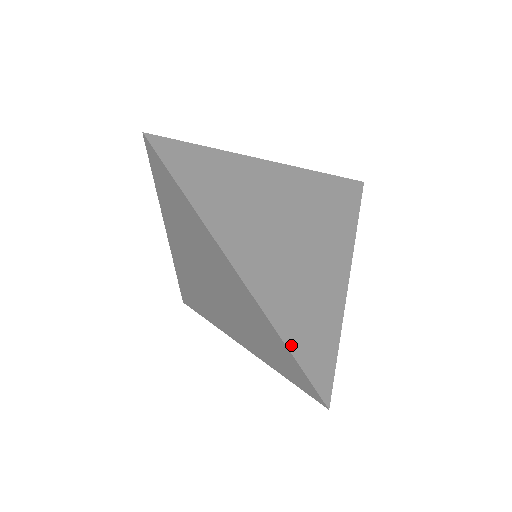
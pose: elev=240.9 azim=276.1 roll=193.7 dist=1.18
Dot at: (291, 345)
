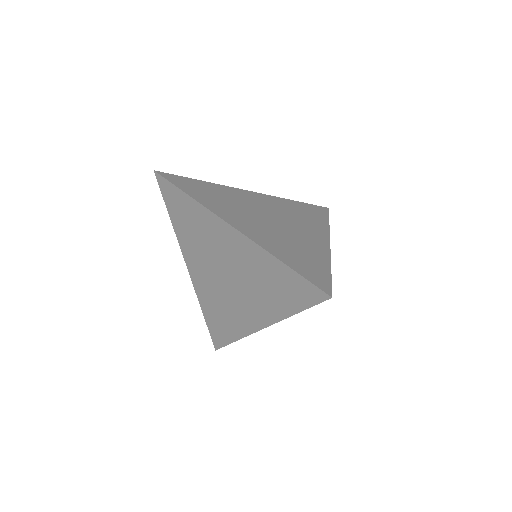
Dot at: (287, 263)
